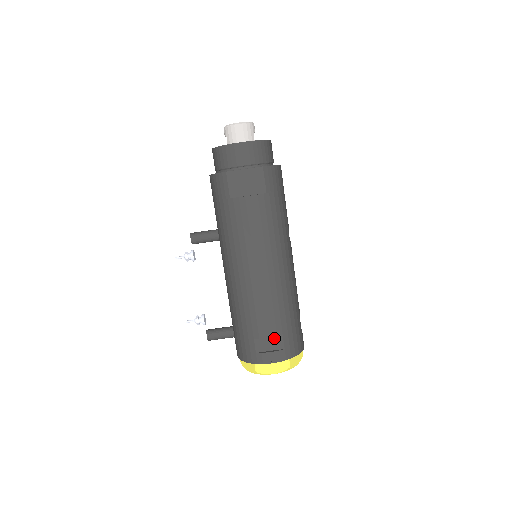
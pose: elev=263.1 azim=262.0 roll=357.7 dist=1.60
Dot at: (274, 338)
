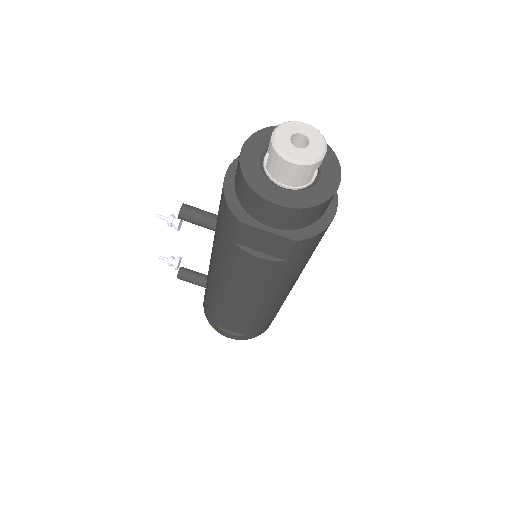
Dot at: (238, 329)
